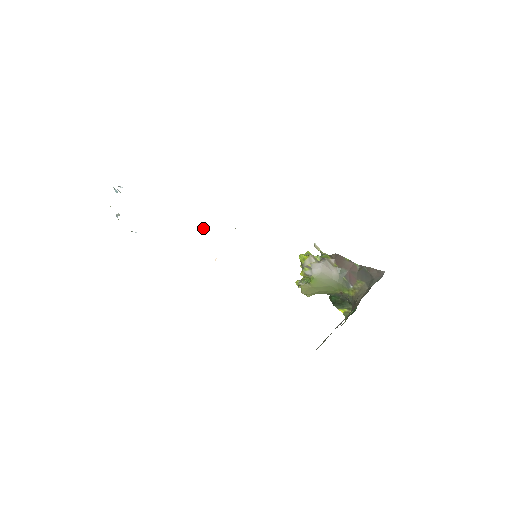
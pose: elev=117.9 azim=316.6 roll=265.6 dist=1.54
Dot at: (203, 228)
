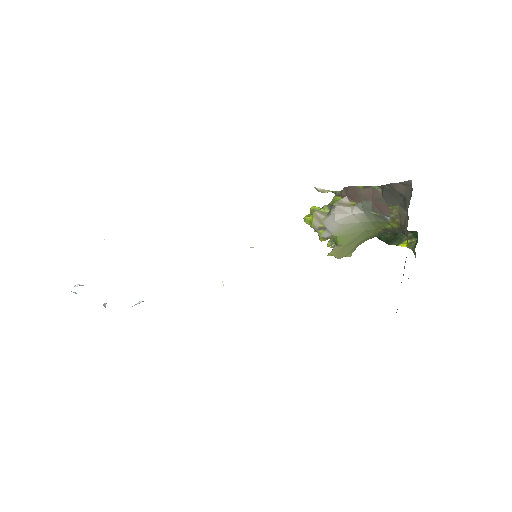
Dot at: occluded
